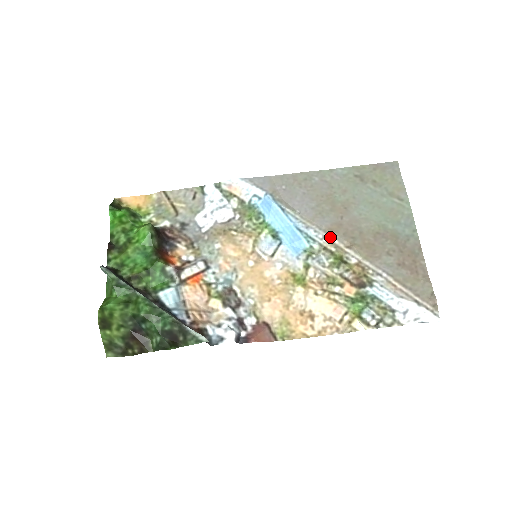
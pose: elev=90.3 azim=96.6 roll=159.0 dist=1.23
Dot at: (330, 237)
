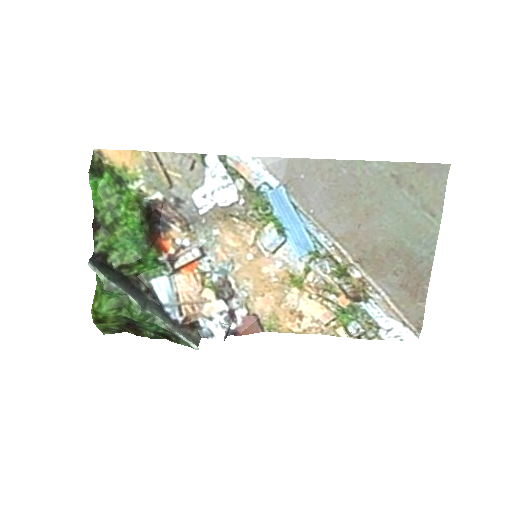
Dot at: (340, 247)
